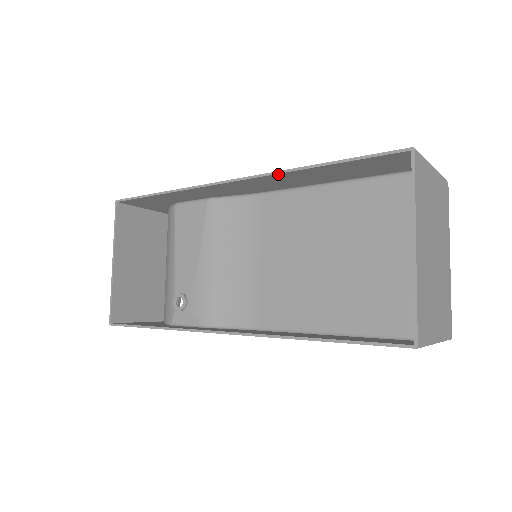
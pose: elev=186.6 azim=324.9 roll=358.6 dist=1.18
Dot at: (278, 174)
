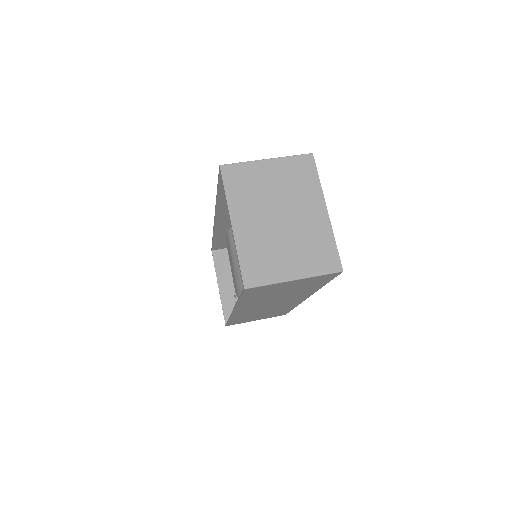
Dot at: (217, 206)
